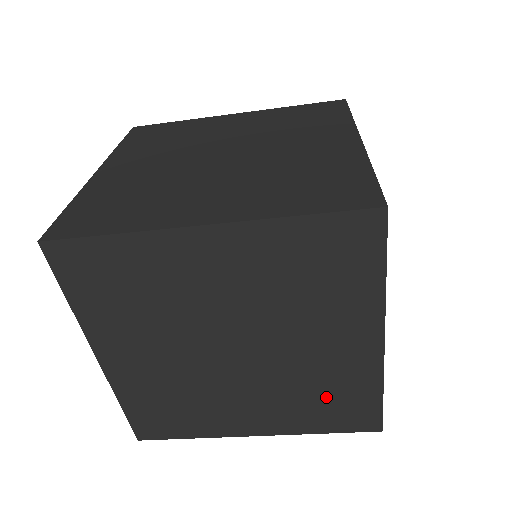
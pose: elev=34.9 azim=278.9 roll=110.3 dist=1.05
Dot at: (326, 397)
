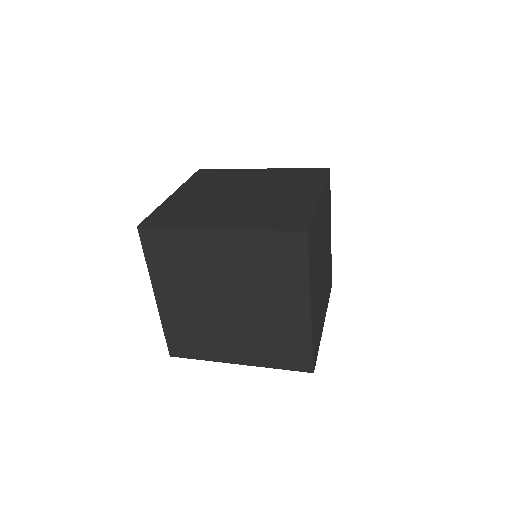
Dot at: (280, 342)
